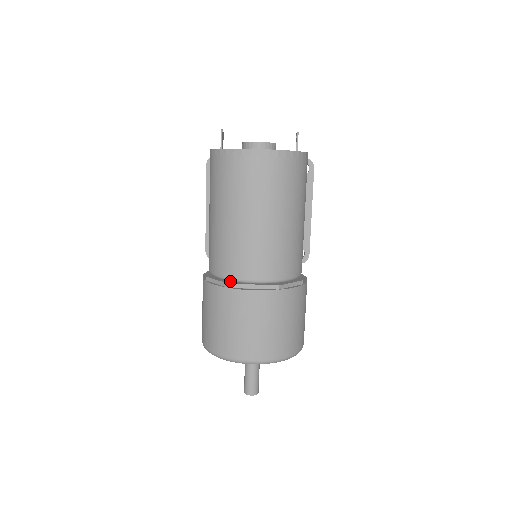
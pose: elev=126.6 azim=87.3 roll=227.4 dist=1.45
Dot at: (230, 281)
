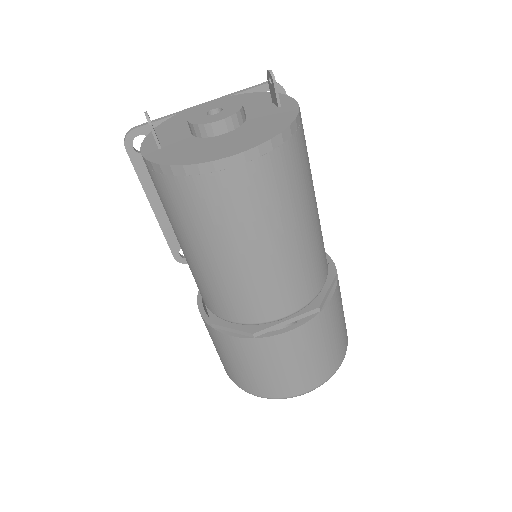
Dot at: (251, 325)
